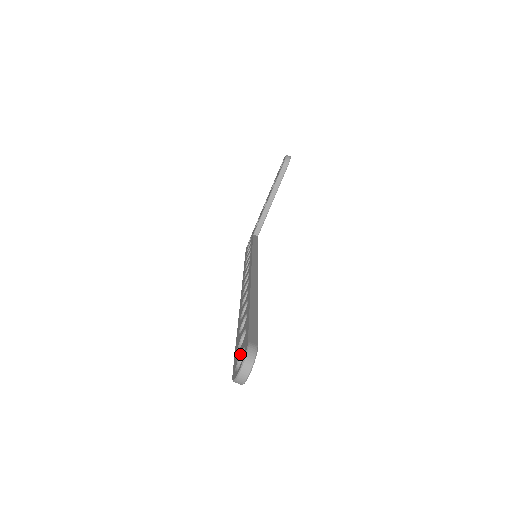
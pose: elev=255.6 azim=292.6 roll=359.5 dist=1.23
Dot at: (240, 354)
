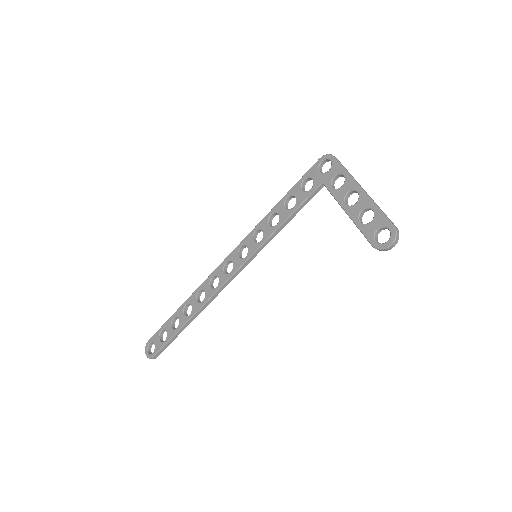
Dot at: (154, 344)
